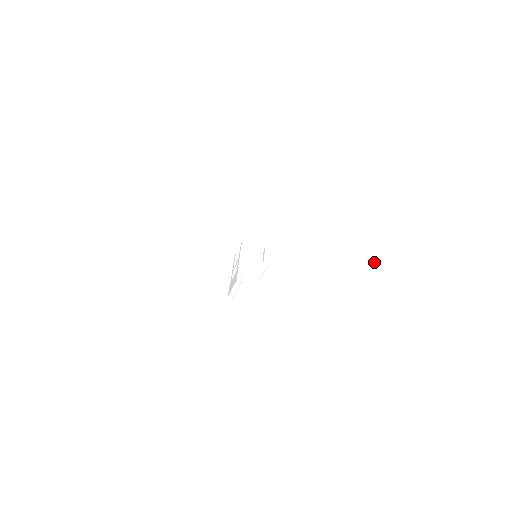
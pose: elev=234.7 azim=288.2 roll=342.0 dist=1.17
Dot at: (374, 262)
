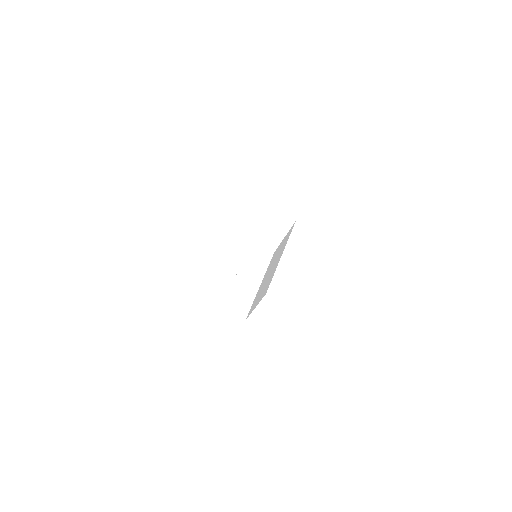
Dot at: (339, 228)
